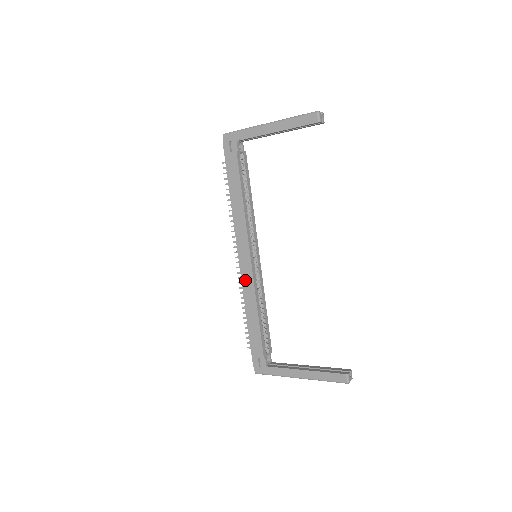
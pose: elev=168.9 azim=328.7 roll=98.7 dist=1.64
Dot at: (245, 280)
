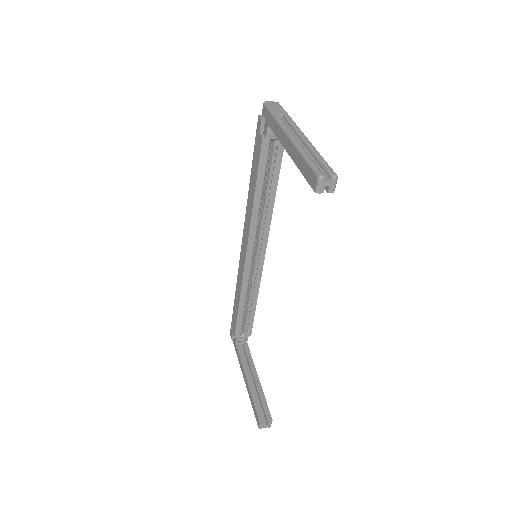
Dot at: (240, 269)
